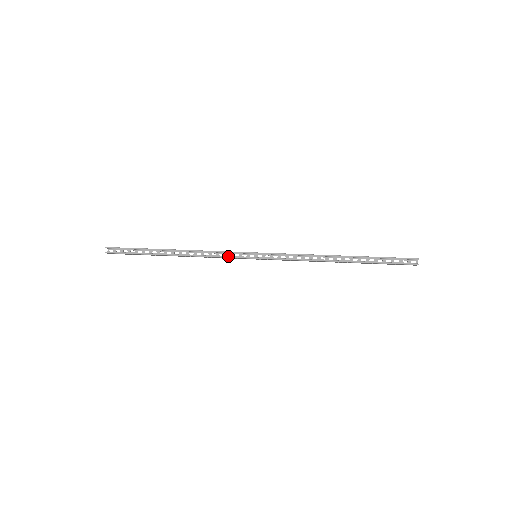
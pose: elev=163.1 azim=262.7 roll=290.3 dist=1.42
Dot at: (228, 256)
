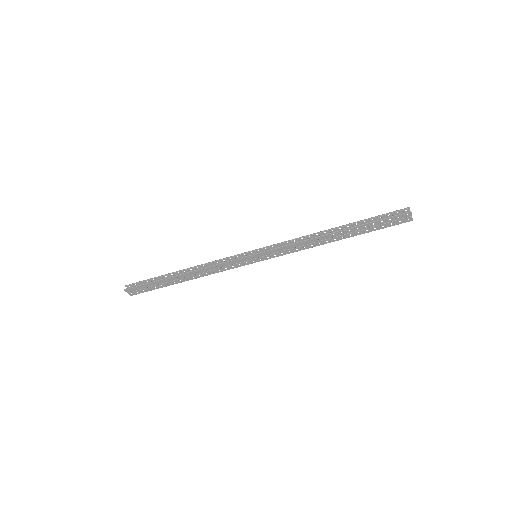
Dot at: (229, 260)
